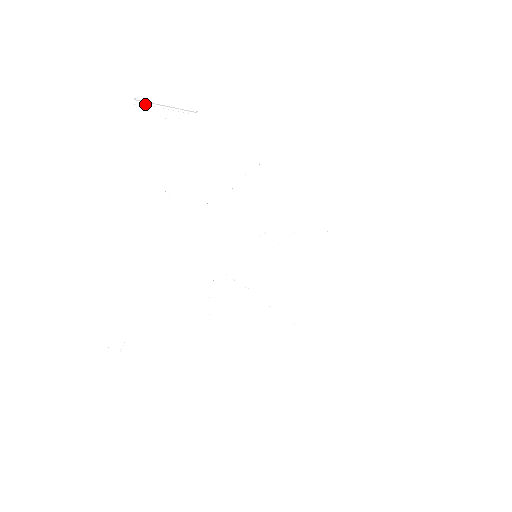
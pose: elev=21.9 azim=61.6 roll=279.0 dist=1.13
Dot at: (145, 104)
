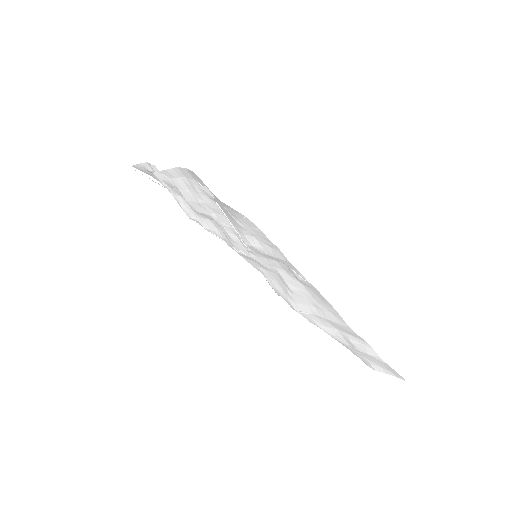
Dot at: occluded
